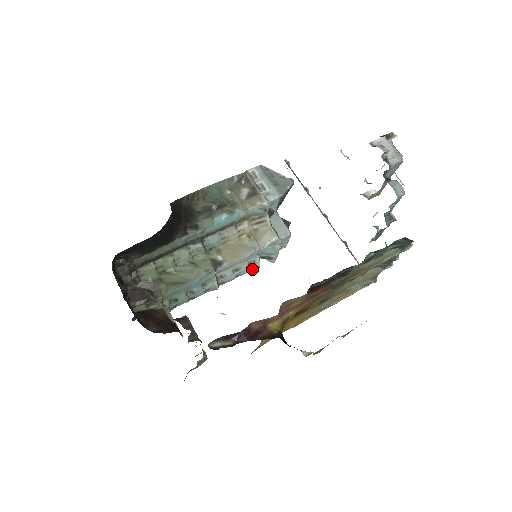
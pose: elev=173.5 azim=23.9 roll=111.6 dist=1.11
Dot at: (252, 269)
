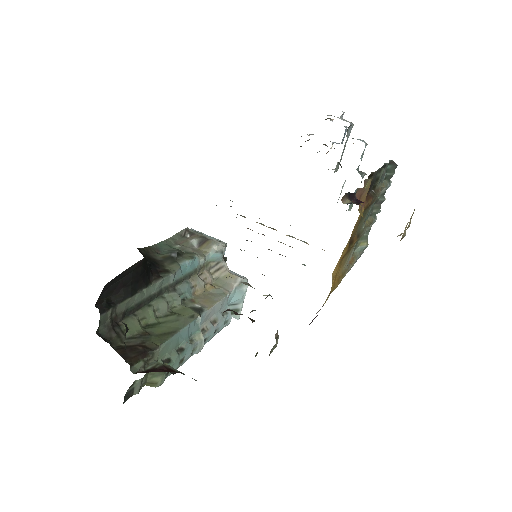
Dot at: (224, 325)
